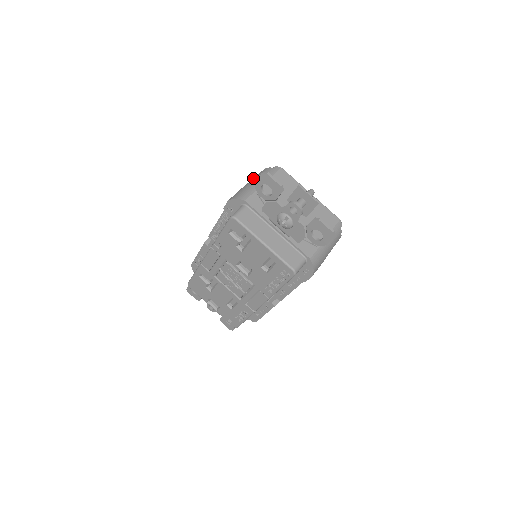
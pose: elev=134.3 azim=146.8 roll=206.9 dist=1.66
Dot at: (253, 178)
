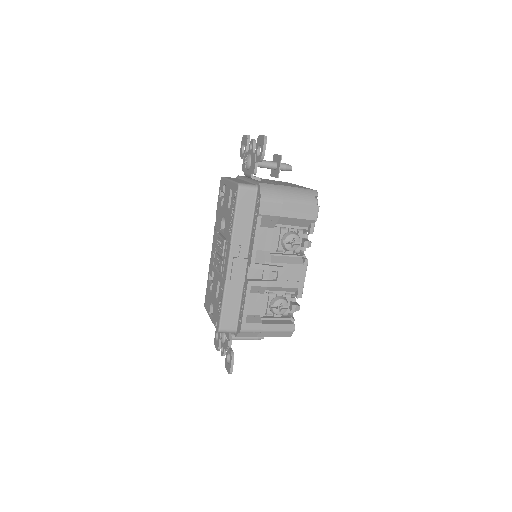
Dot at: occluded
